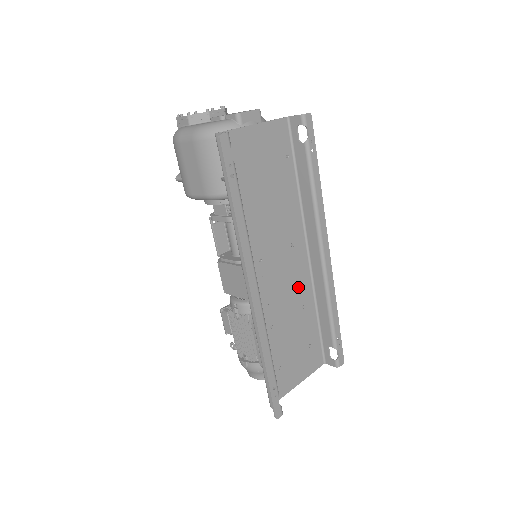
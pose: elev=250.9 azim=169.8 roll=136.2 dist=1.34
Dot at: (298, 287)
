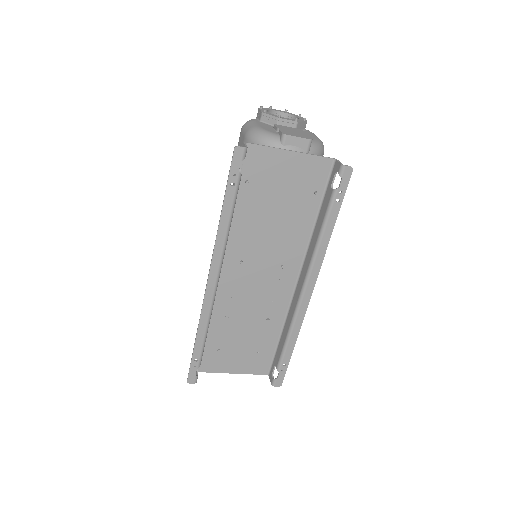
Dot at: (271, 302)
